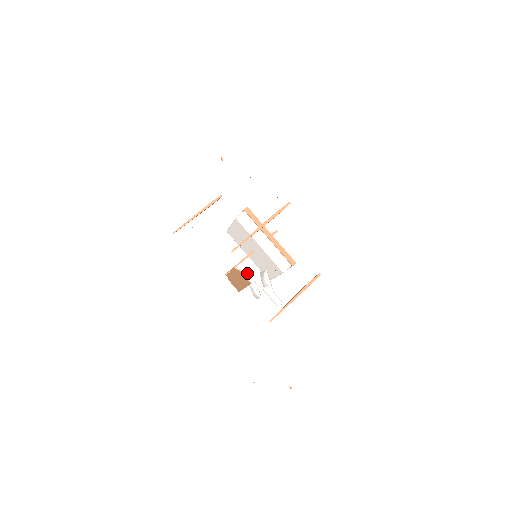
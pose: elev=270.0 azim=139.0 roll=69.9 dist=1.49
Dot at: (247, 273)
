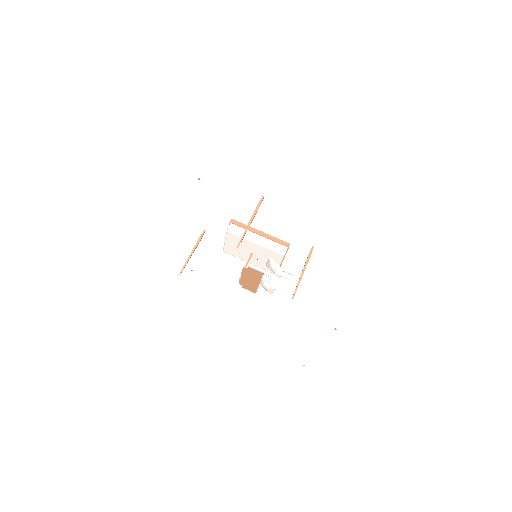
Dot at: occluded
